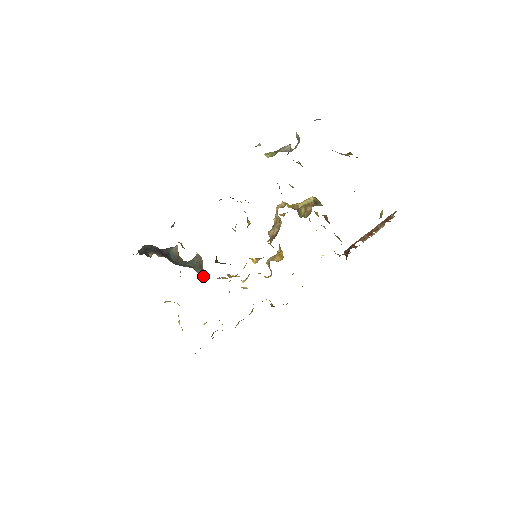
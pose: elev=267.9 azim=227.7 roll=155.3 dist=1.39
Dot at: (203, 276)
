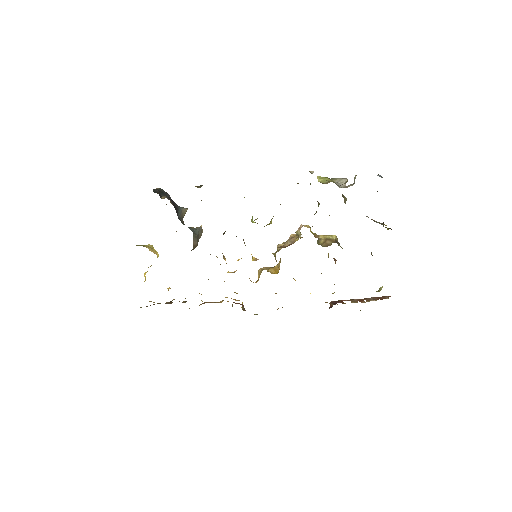
Dot at: (195, 247)
